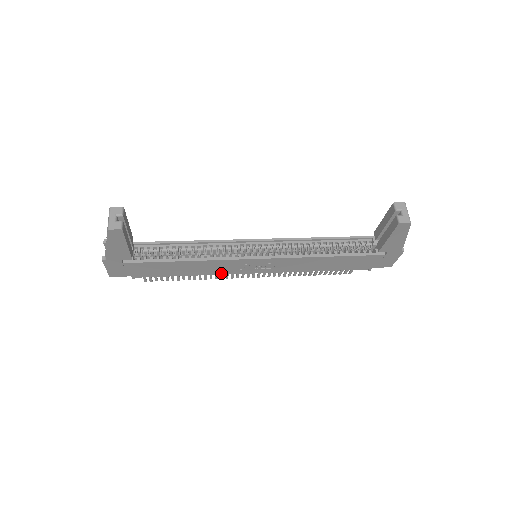
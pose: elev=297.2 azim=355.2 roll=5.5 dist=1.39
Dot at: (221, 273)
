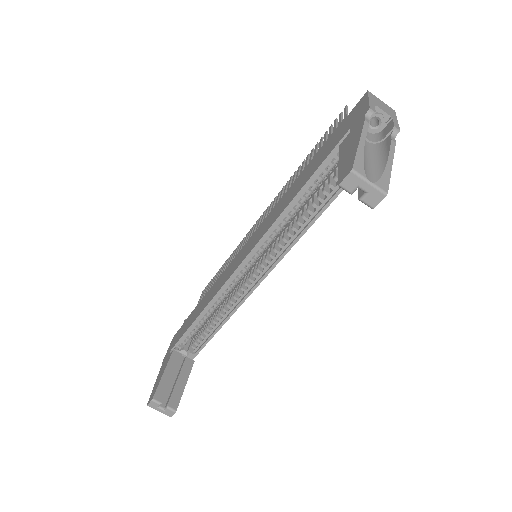
Dot at: occluded
